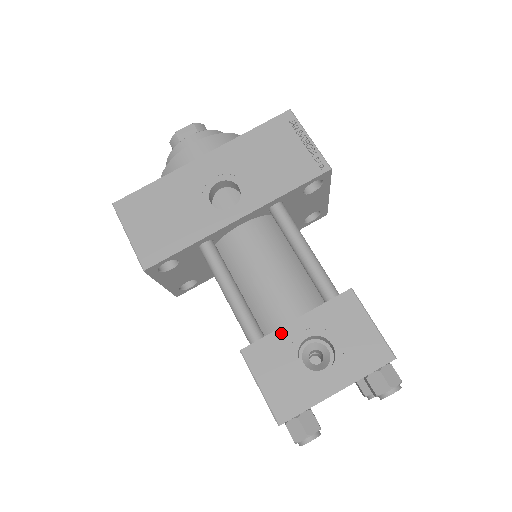
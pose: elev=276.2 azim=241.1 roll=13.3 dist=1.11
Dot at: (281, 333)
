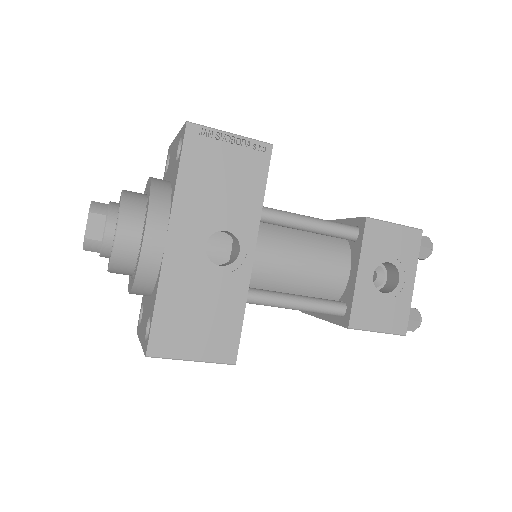
Dot at: (358, 291)
